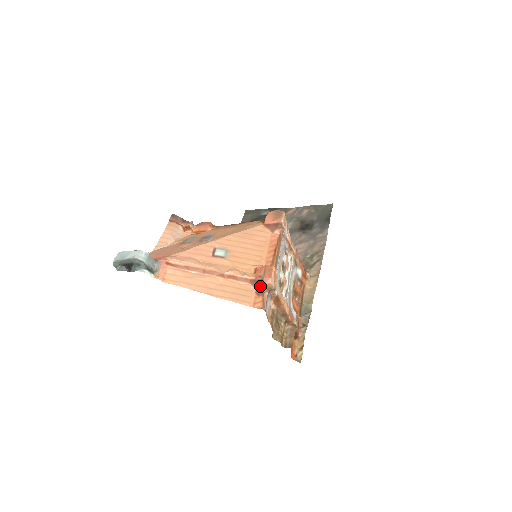
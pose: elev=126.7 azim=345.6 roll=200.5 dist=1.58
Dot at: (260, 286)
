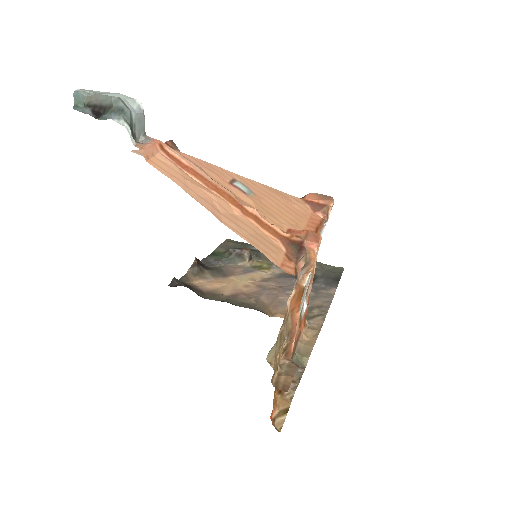
Dot at: (295, 249)
